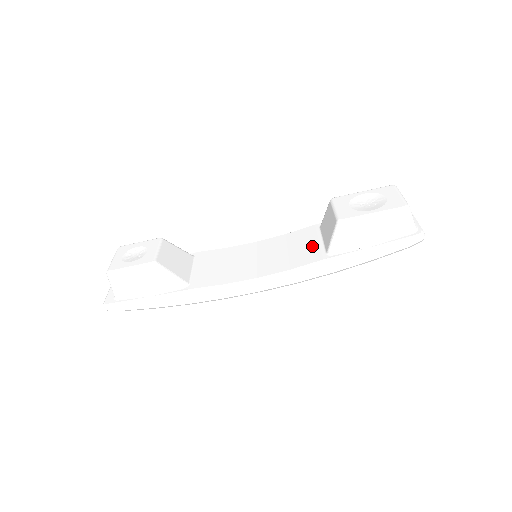
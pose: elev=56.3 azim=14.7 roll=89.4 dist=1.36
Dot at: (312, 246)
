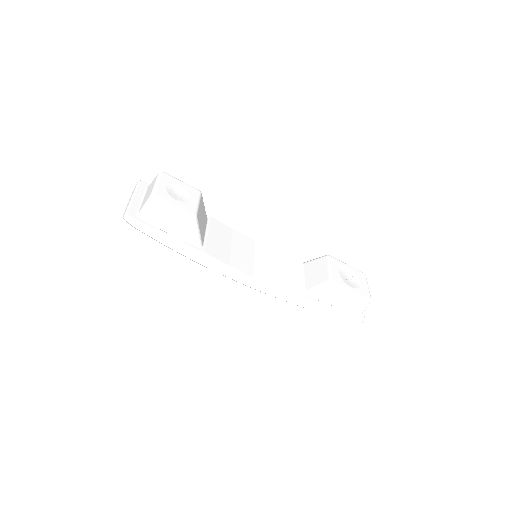
Dot at: (296, 277)
